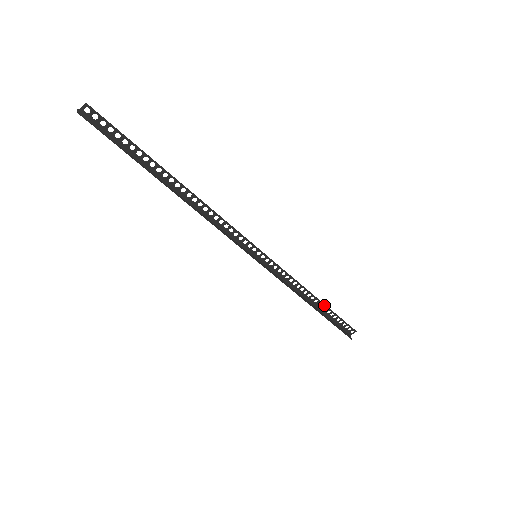
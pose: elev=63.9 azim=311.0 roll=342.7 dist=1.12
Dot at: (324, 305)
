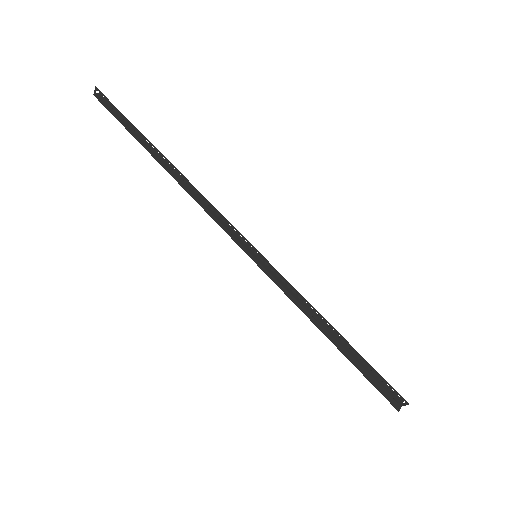
Dot at: (350, 345)
